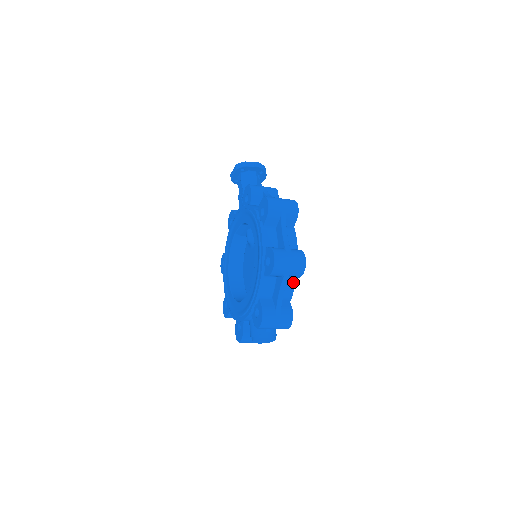
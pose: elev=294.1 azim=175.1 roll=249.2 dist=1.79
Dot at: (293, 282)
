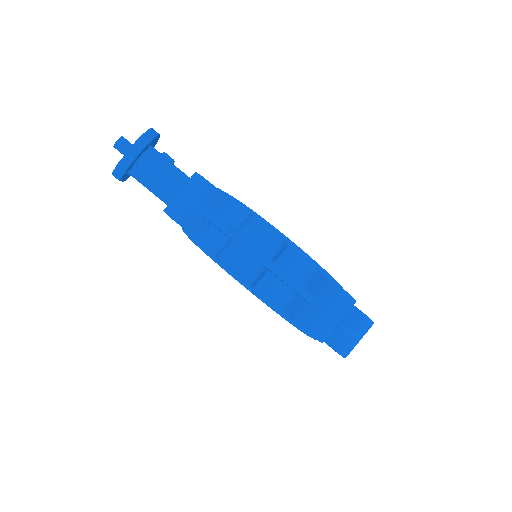
Dot at: occluded
